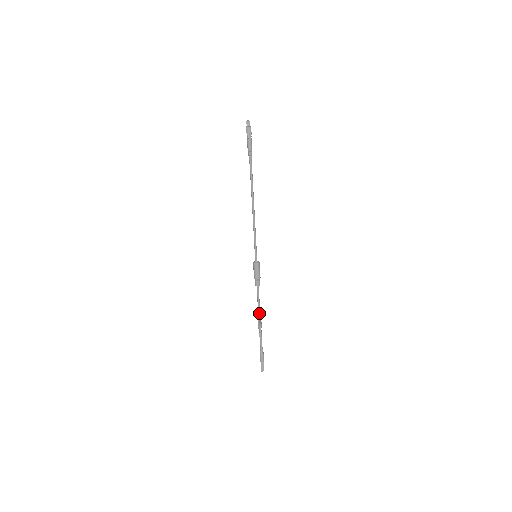
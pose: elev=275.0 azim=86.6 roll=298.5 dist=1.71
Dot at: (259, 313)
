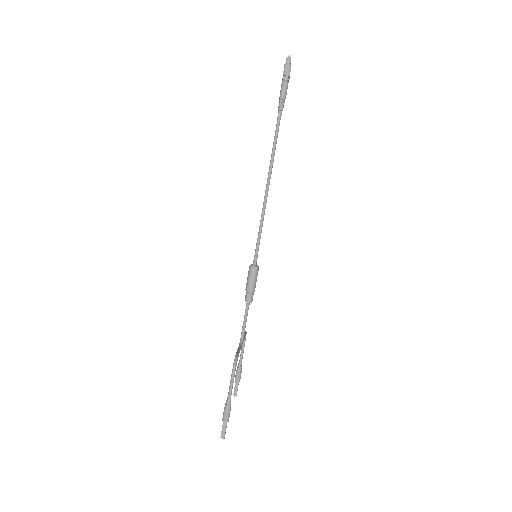
Dot at: (240, 345)
